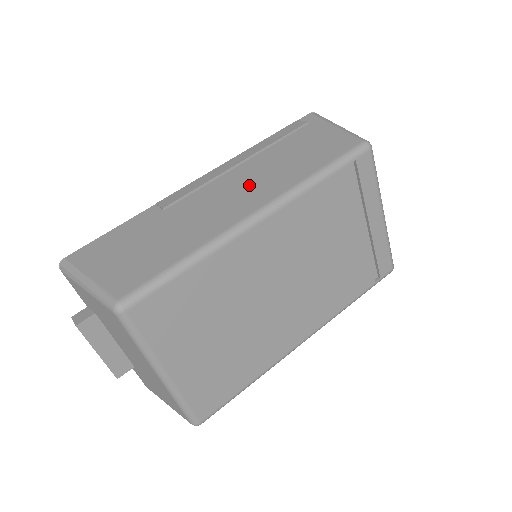
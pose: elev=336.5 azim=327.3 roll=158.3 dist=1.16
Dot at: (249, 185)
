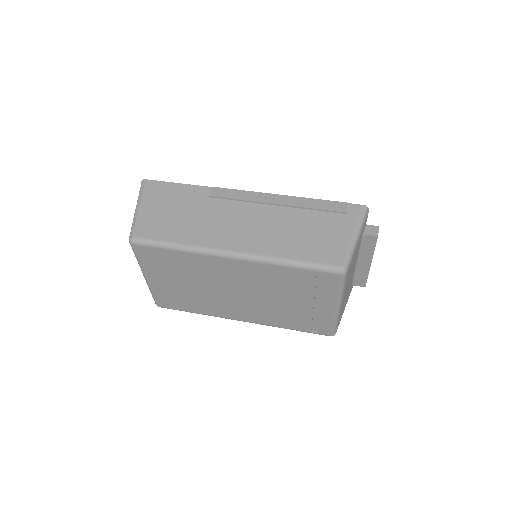
Dot at: (257, 228)
